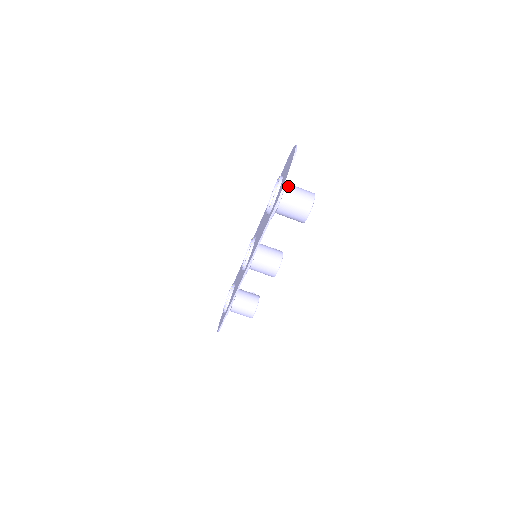
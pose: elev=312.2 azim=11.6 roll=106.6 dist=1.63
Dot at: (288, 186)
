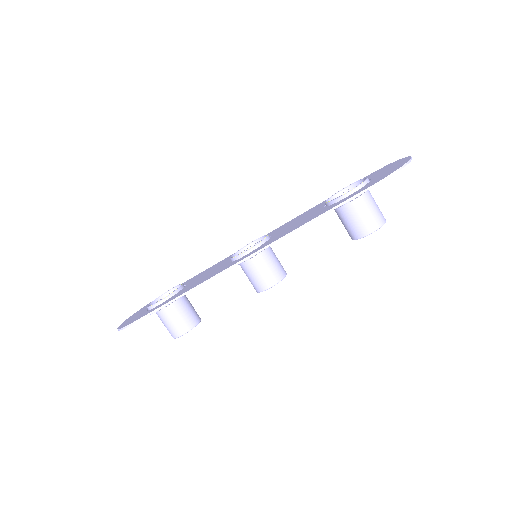
Dot at: (369, 191)
